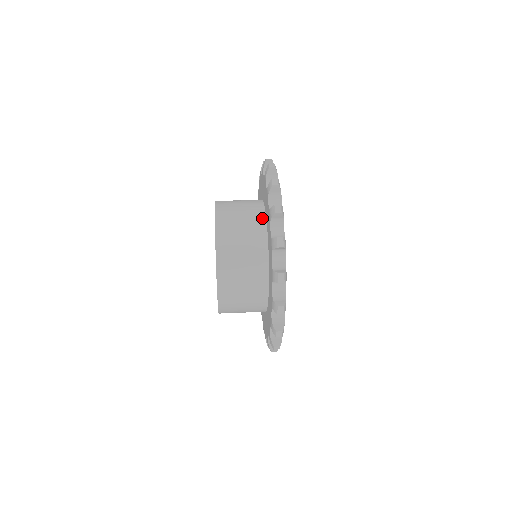
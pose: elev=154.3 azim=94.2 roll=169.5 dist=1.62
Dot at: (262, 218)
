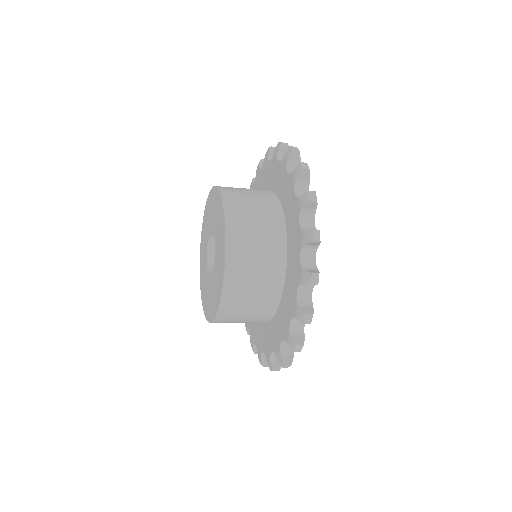
Dot at: occluded
